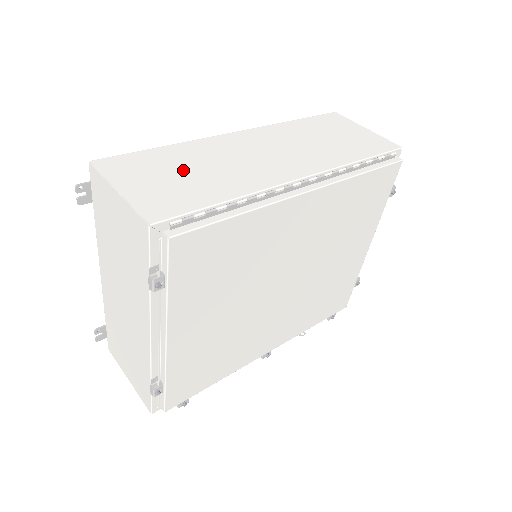
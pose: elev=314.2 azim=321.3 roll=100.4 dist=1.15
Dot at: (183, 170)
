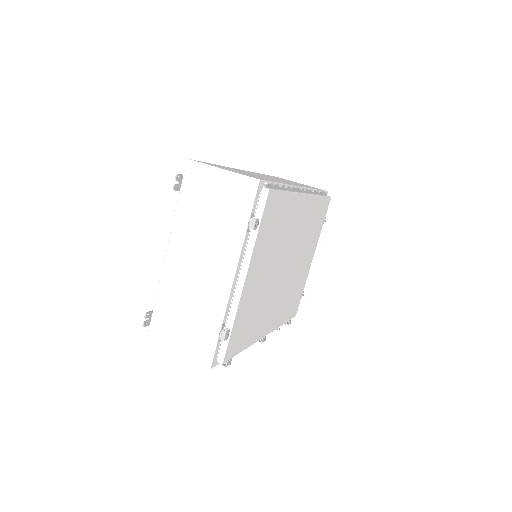
Dot at: occluded
